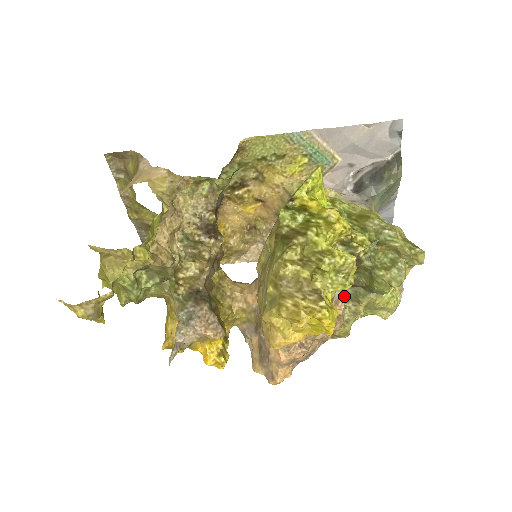
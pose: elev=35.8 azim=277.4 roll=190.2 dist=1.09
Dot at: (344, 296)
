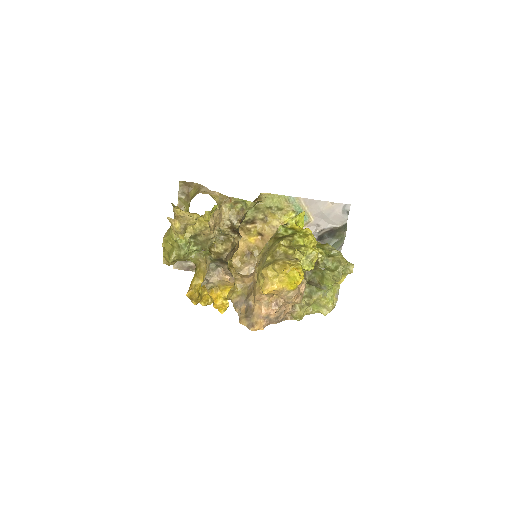
Dot at: occluded
